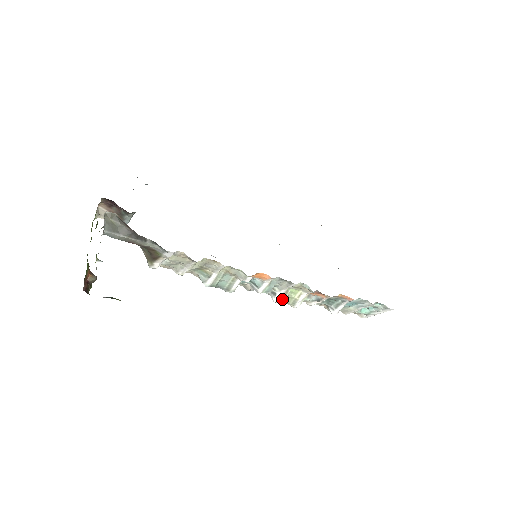
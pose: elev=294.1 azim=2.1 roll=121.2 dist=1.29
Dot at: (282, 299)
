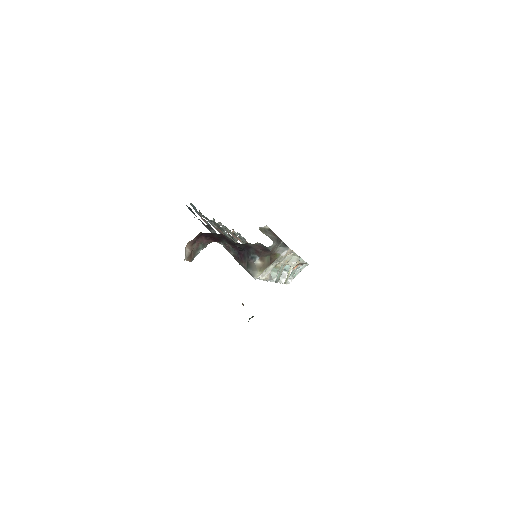
Dot at: occluded
